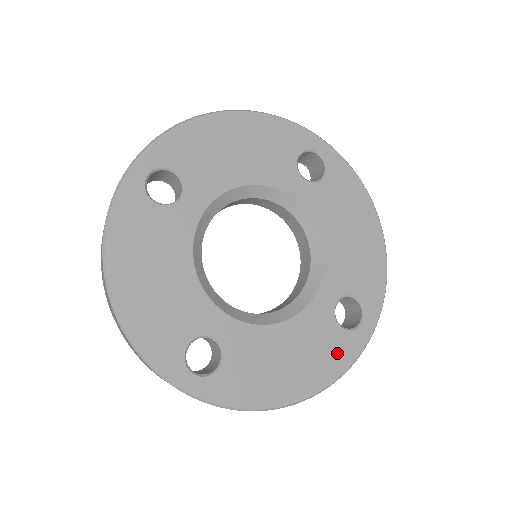
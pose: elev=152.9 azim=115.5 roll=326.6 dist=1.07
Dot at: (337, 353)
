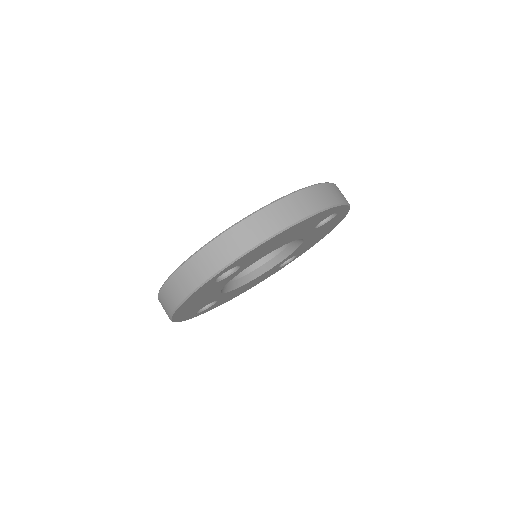
Dot at: occluded
